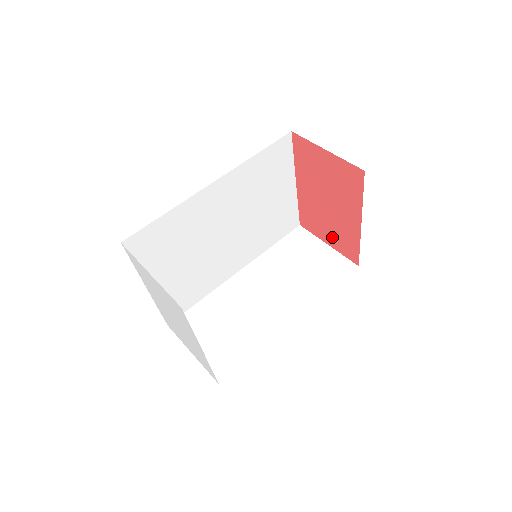
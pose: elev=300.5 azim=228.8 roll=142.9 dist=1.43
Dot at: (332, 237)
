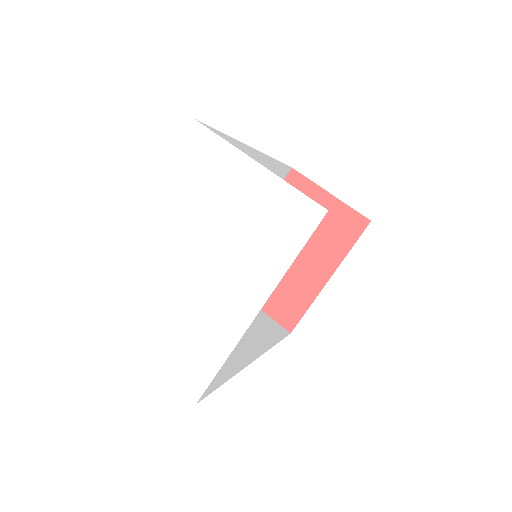
Dot at: (270, 295)
